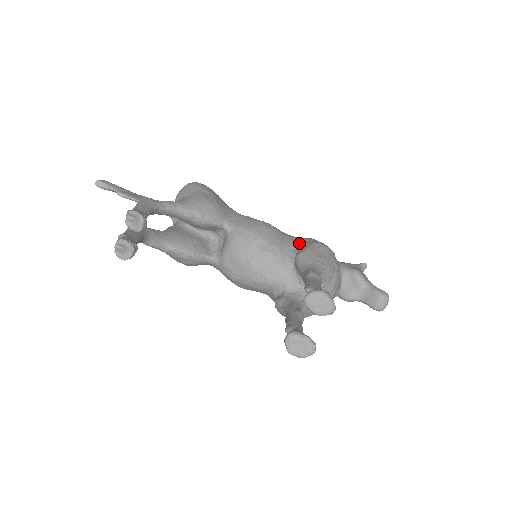
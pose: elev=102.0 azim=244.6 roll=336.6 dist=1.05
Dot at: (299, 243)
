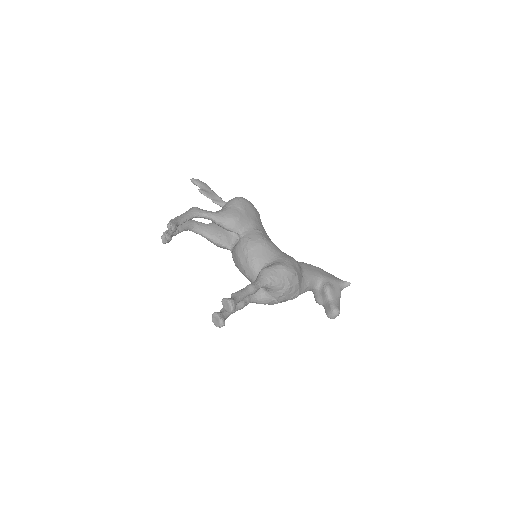
Dot at: (275, 260)
